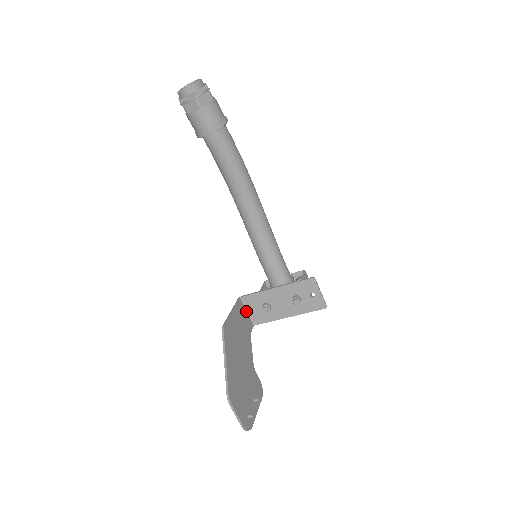
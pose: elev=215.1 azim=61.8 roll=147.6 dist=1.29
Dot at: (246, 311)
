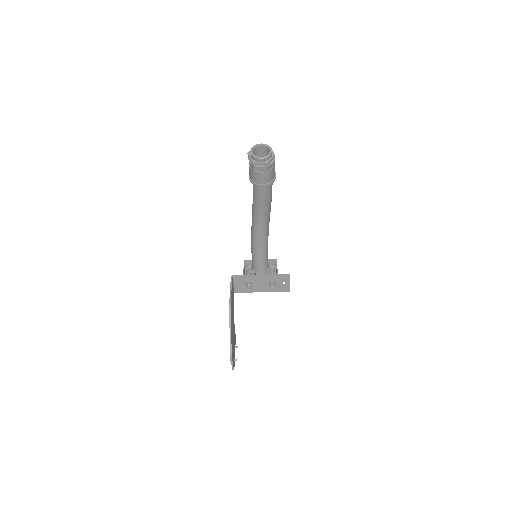
Dot at: (233, 285)
